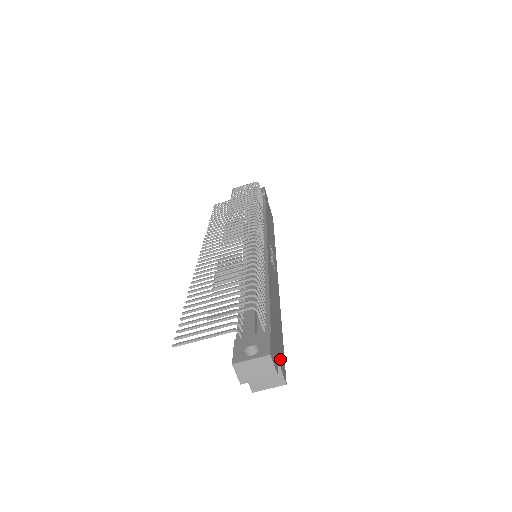
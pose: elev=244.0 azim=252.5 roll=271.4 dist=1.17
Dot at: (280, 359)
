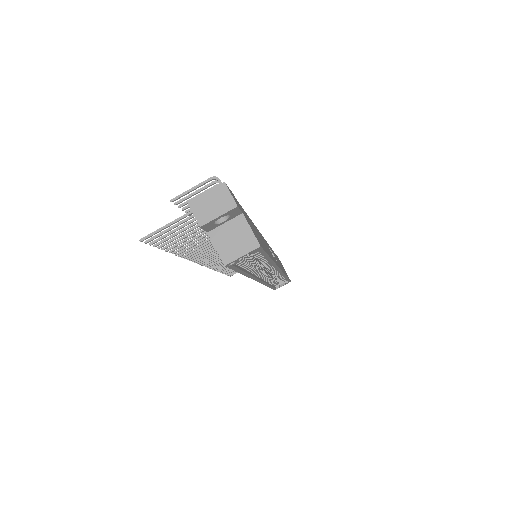
Dot at: (252, 230)
